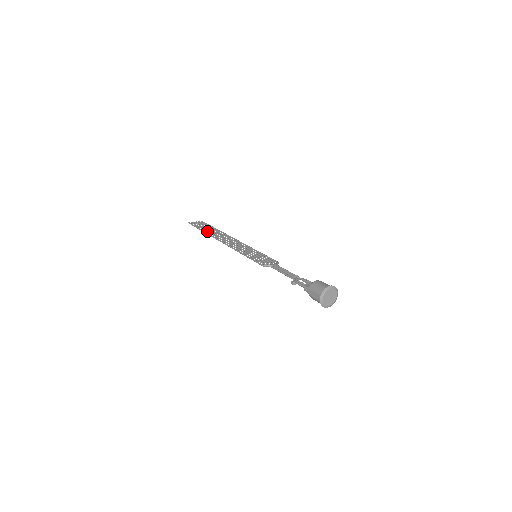
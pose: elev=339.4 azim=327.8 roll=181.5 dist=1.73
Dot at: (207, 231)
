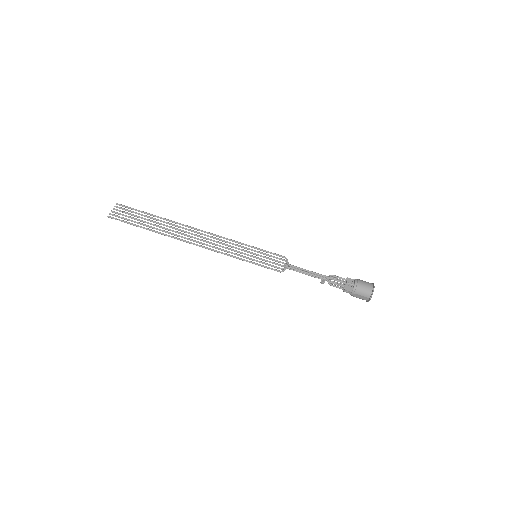
Dot at: occluded
